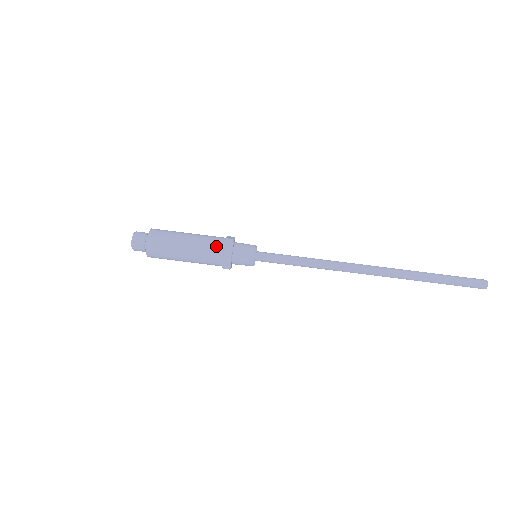
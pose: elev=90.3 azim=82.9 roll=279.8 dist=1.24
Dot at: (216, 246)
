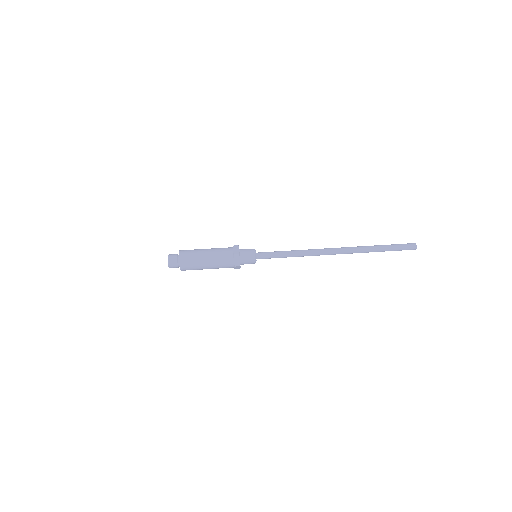
Dot at: (228, 251)
